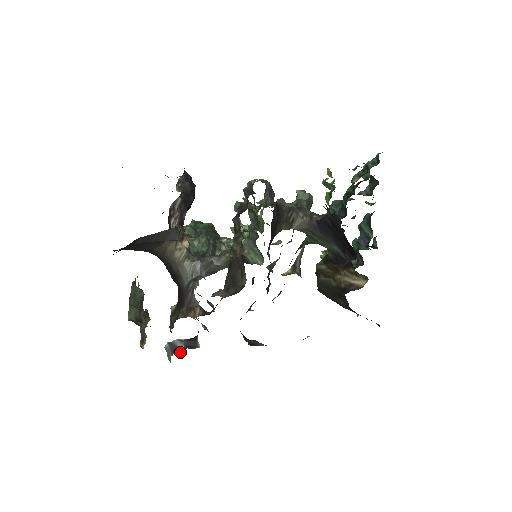
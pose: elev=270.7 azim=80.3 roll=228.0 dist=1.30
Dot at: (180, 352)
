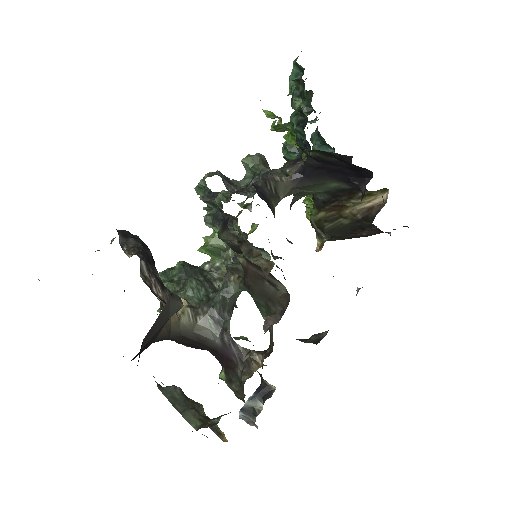
Dot at: (261, 410)
